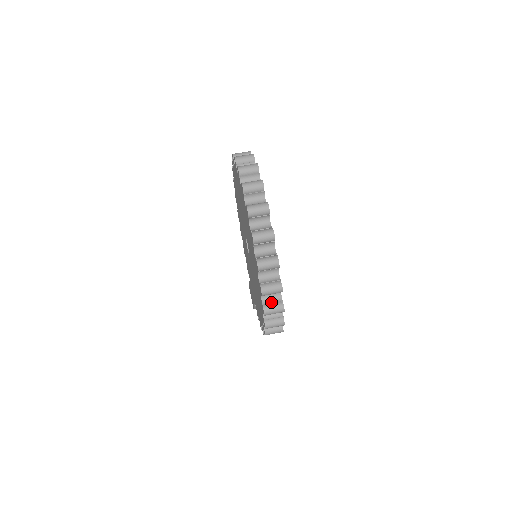
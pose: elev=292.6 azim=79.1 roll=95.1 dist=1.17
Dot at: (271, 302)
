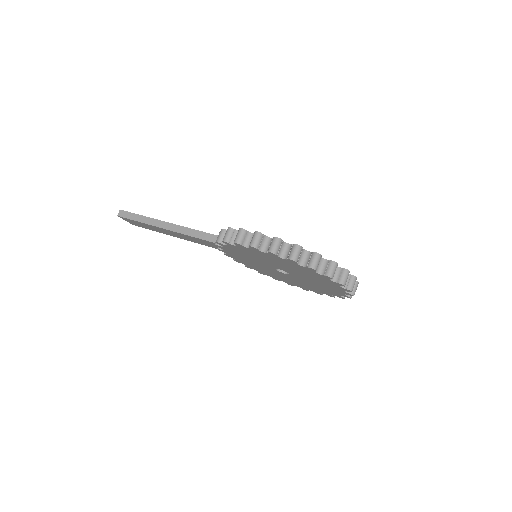
Dot at: occluded
